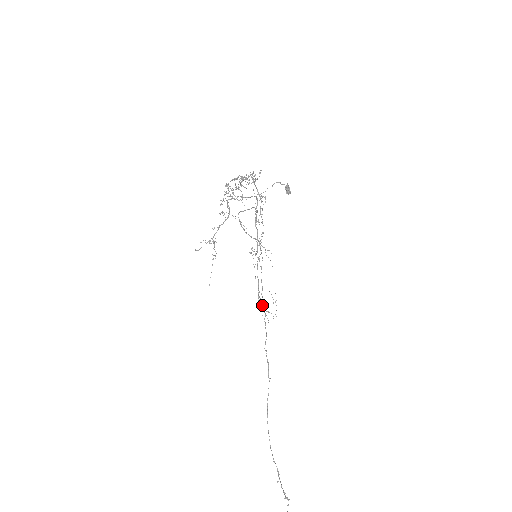
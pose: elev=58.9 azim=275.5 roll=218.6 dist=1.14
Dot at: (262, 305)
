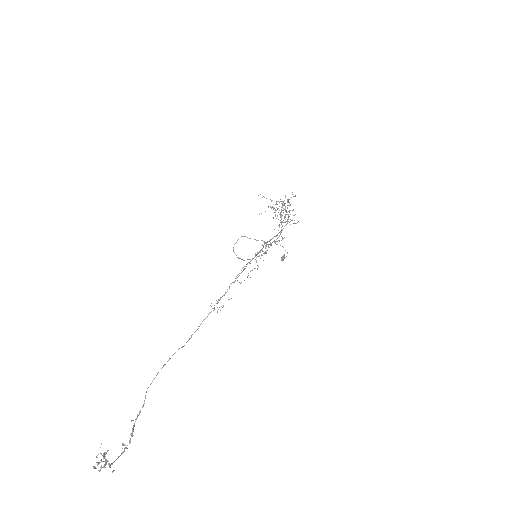
Dot at: occluded
